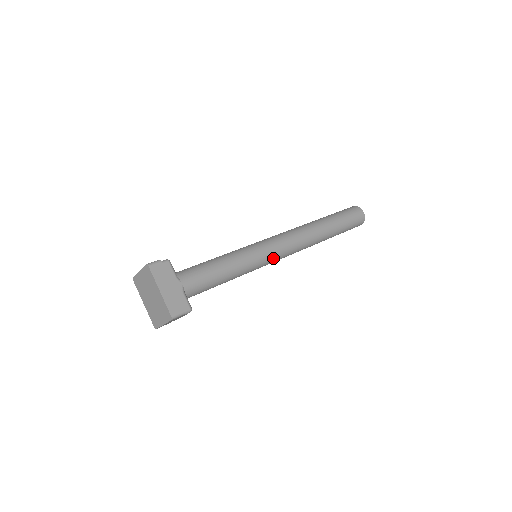
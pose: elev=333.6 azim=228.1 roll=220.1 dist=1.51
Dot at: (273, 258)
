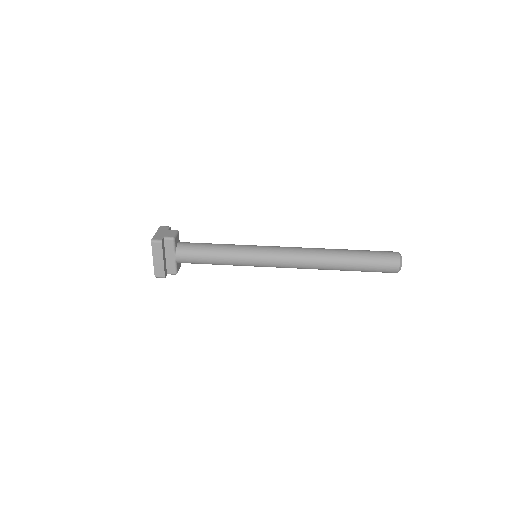
Dot at: (266, 266)
